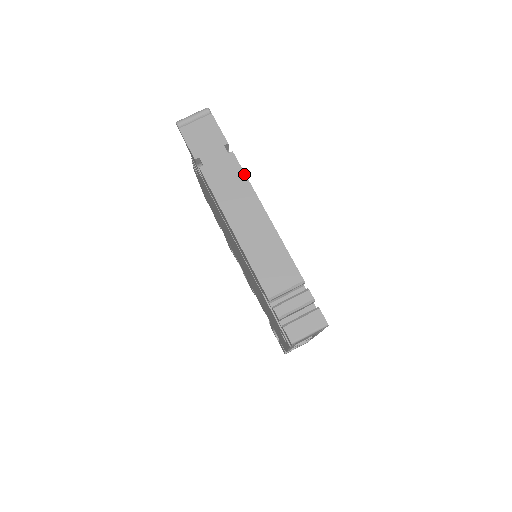
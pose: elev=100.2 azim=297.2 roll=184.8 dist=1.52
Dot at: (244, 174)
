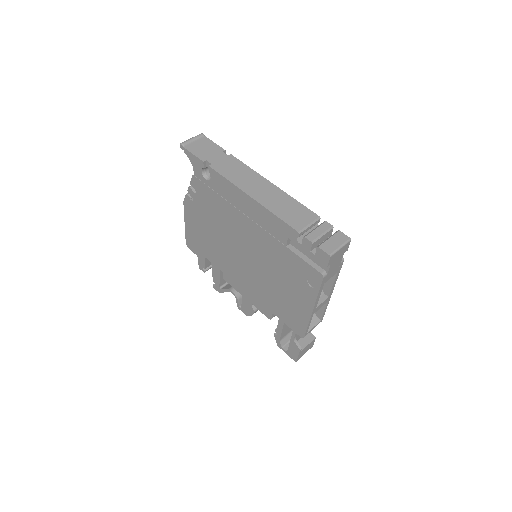
Dot at: (245, 165)
